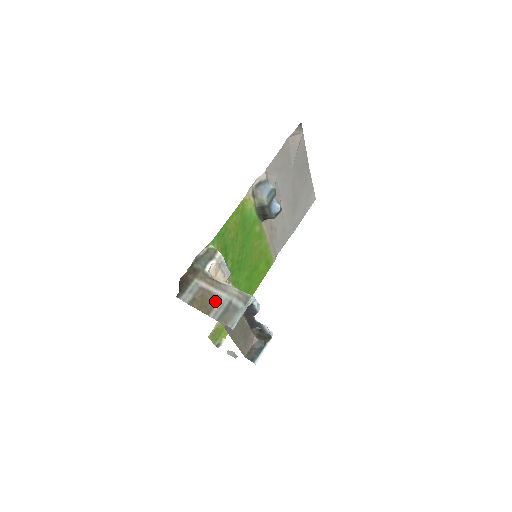
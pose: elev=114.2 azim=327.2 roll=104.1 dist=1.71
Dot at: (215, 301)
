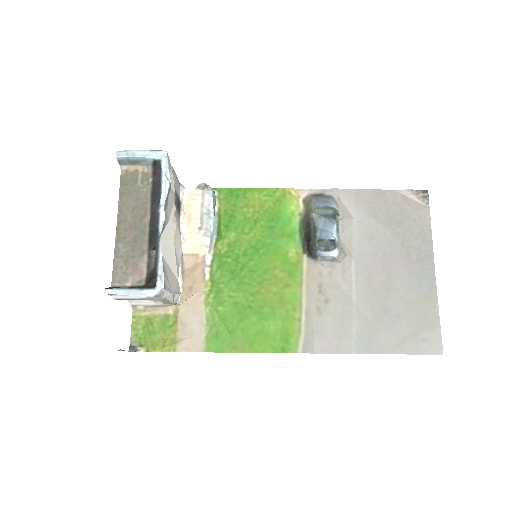
Dot at: occluded
